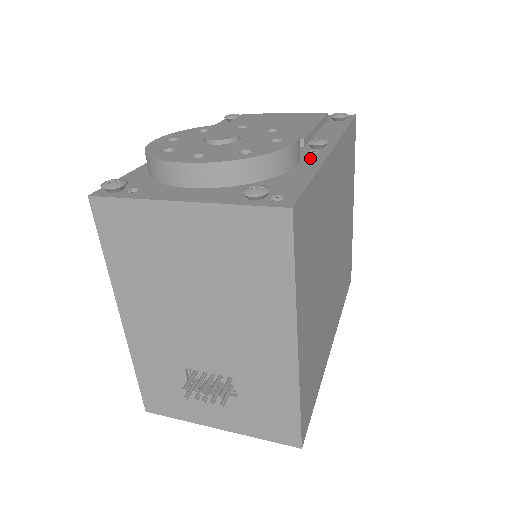
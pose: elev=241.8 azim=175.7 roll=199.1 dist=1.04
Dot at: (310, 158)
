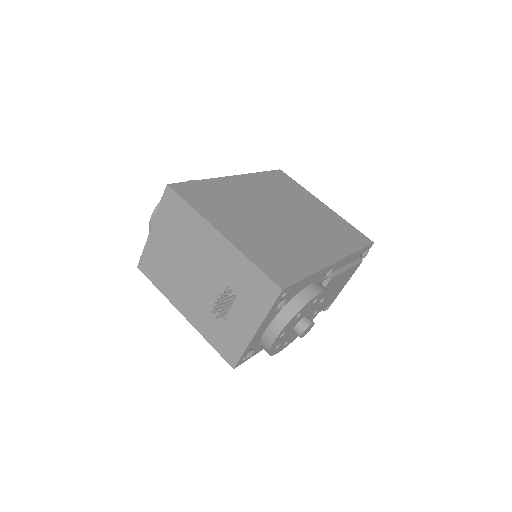
Dot at: occluded
